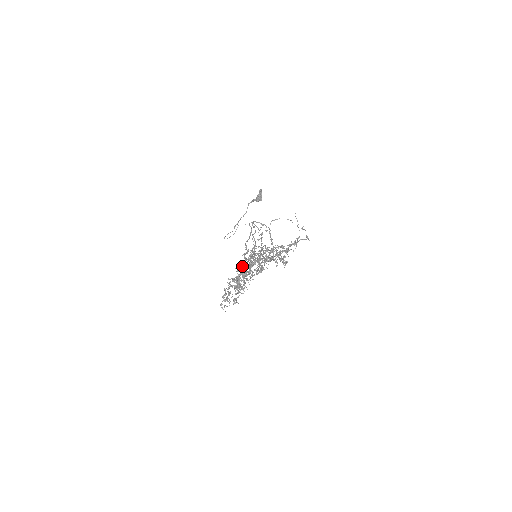
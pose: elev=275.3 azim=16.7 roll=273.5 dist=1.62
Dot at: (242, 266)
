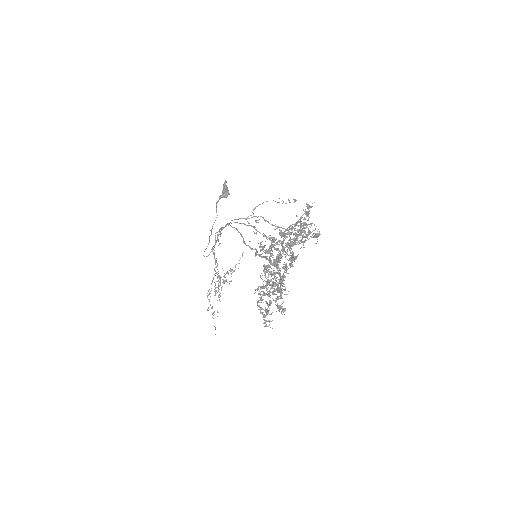
Dot at: (266, 266)
